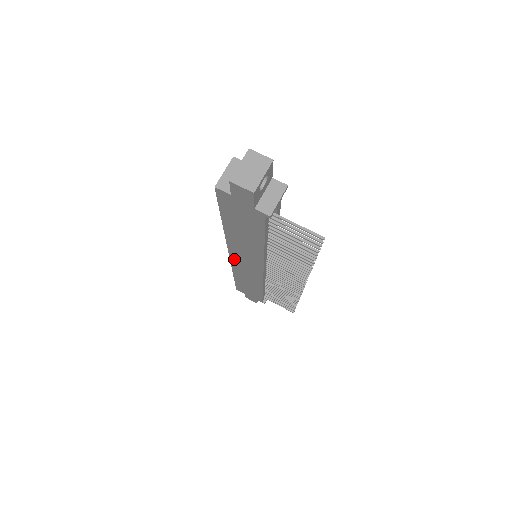
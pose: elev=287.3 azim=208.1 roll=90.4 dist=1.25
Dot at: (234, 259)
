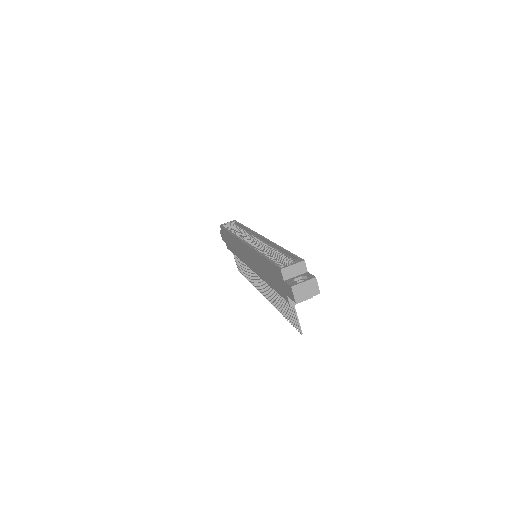
Dot at: (243, 245)
